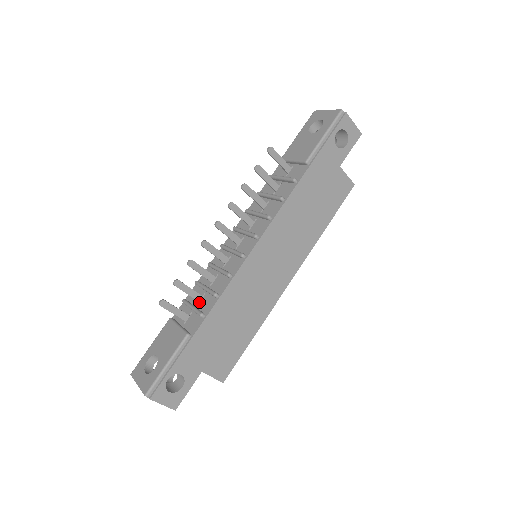
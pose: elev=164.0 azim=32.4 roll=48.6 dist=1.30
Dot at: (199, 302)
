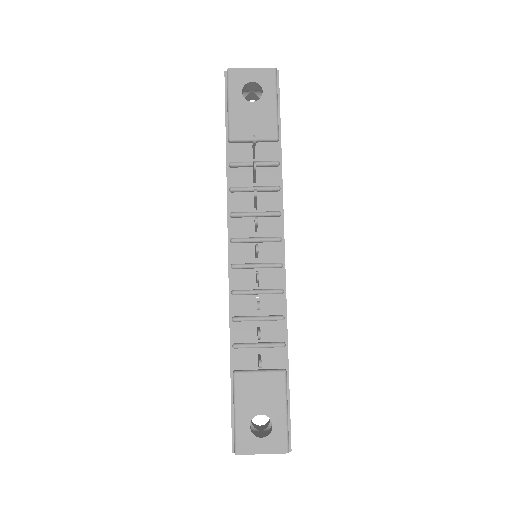
Dot at: occluded
